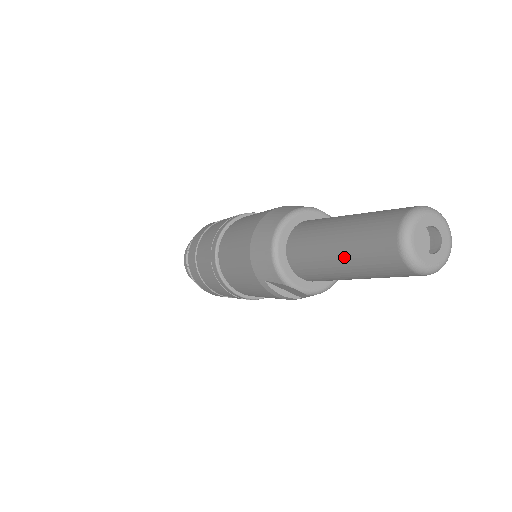
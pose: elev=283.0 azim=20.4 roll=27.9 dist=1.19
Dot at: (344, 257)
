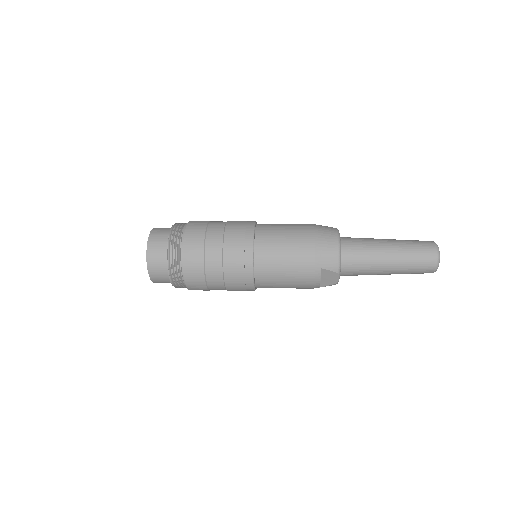
Dot at: (397, 258)
